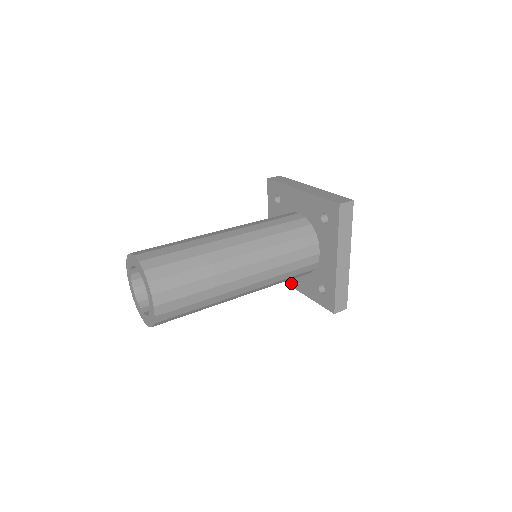
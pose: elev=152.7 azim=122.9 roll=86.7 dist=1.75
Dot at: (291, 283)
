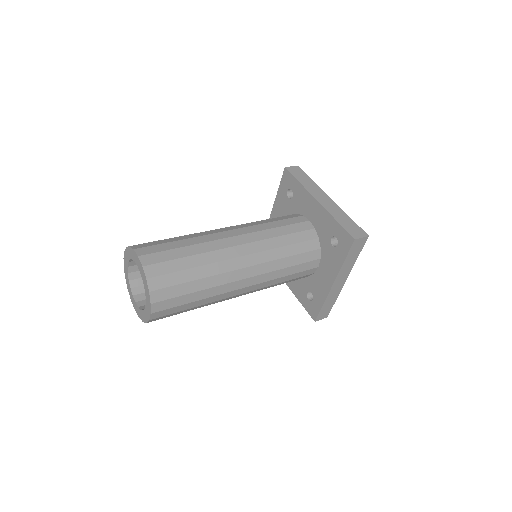
Dot at: occluded
